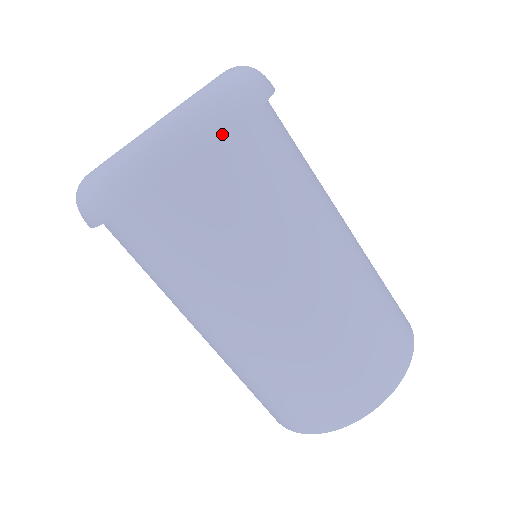
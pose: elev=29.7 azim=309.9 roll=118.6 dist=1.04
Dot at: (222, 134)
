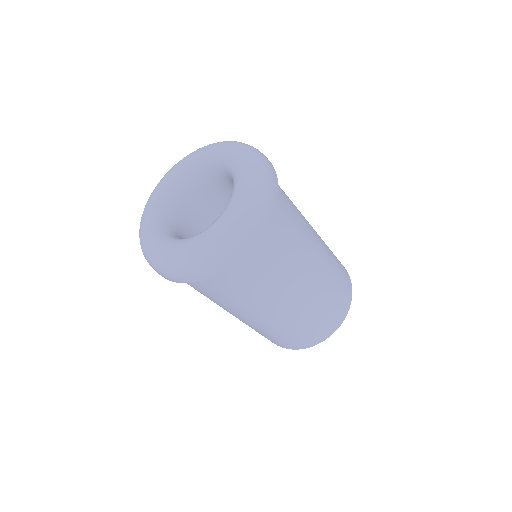
Dot at: (230, 264)
